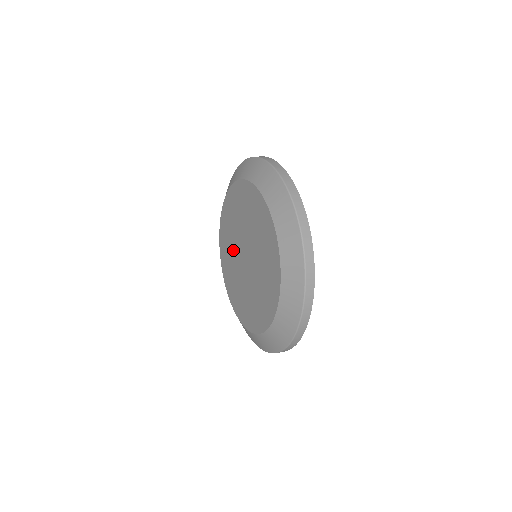
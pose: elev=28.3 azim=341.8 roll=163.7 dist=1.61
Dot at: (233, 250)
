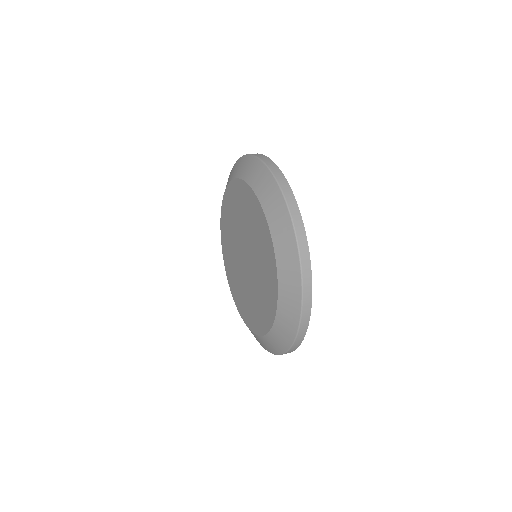
Dot at: (233, 240)
